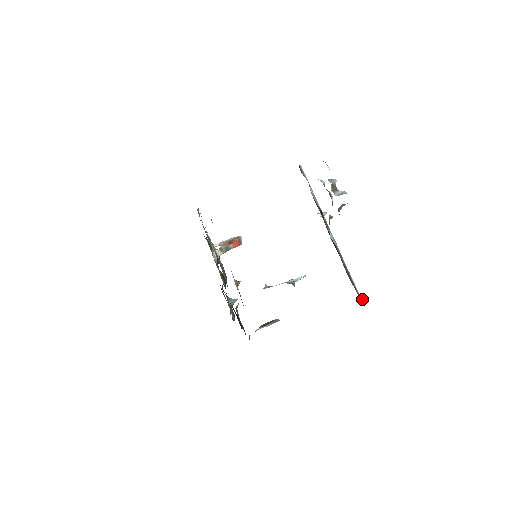
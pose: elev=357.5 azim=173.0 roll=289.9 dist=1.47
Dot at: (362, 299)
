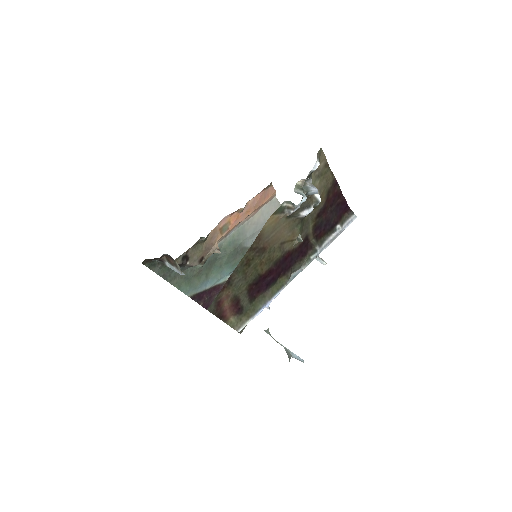
Dot at: (228, 308)
